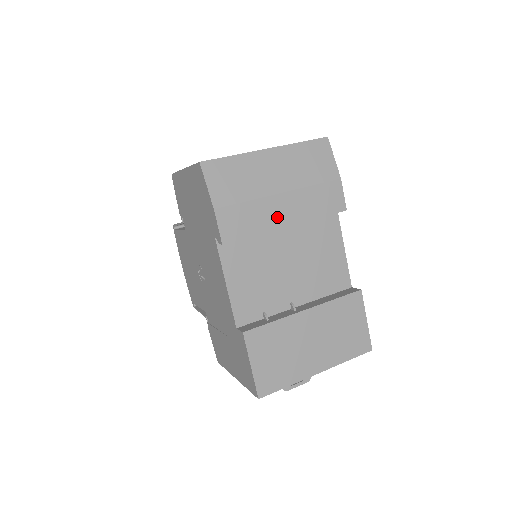
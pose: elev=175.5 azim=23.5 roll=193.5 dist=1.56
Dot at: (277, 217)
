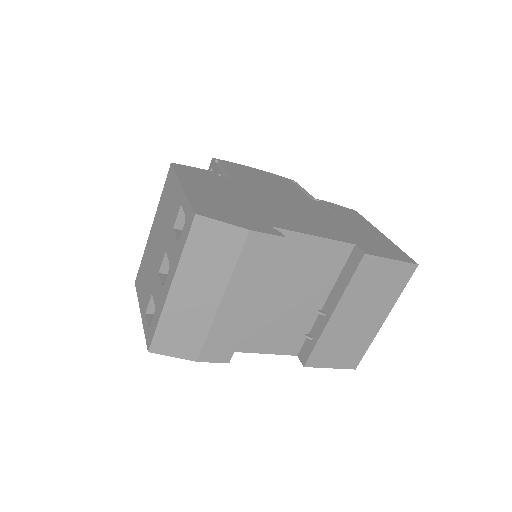
Dot at: (240, 312)
